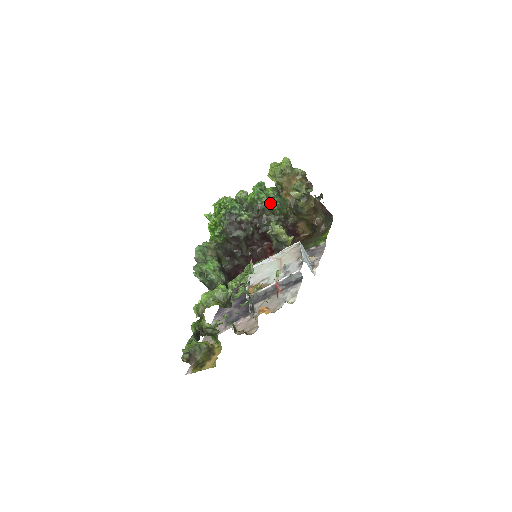
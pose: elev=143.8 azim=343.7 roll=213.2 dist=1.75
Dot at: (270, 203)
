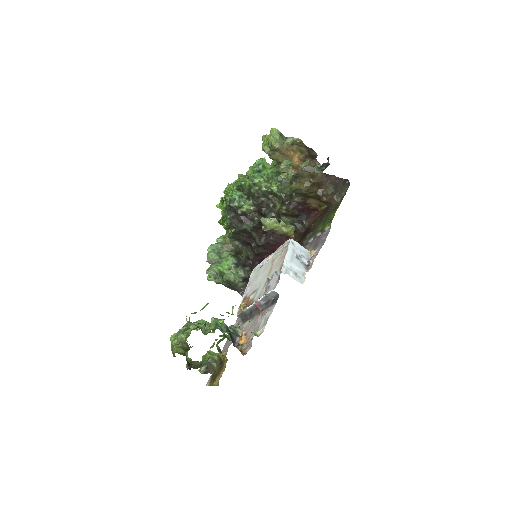
Dot at: (270, 185)
